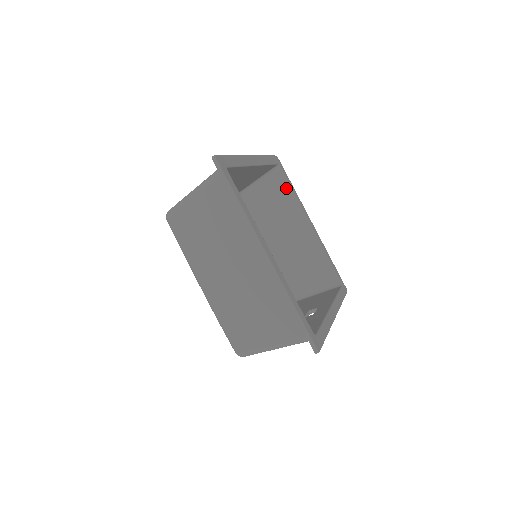
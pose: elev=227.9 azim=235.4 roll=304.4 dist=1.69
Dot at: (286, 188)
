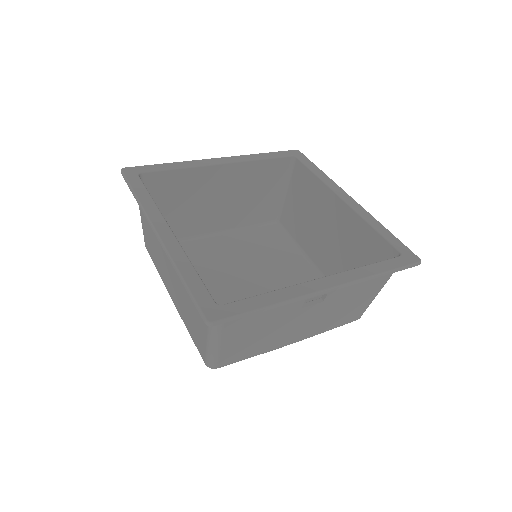
Dot at: (308, 175)
